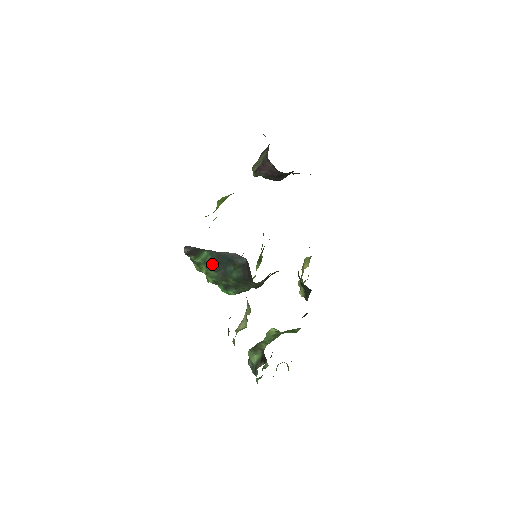
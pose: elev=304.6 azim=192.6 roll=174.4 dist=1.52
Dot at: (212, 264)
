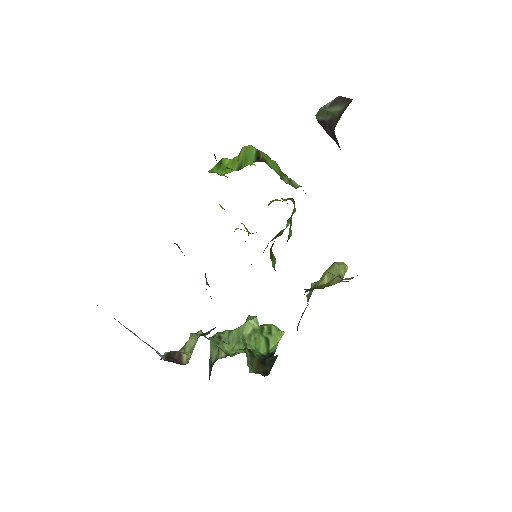
Dot at: occluded
